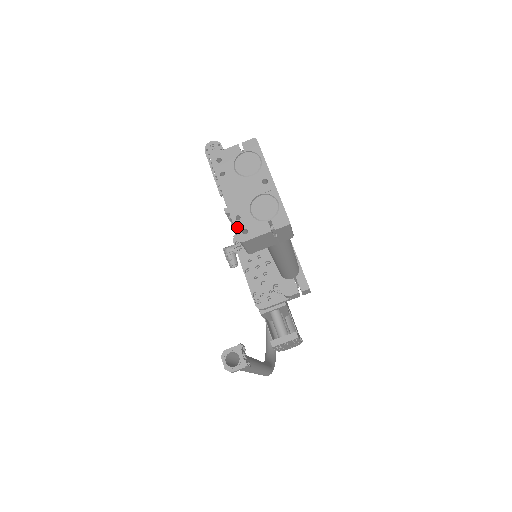
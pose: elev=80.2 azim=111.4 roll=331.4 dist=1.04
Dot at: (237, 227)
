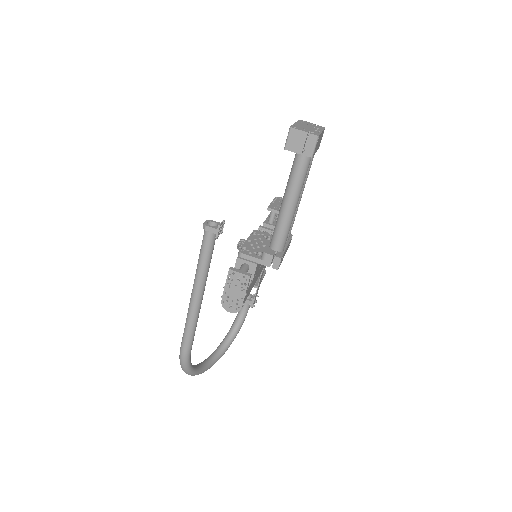
Dot at: (293, 126)
